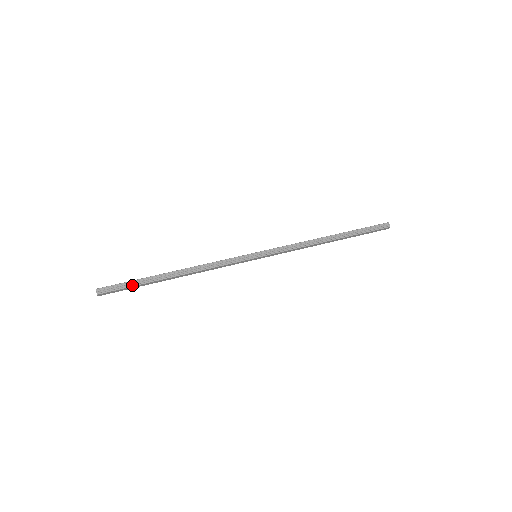
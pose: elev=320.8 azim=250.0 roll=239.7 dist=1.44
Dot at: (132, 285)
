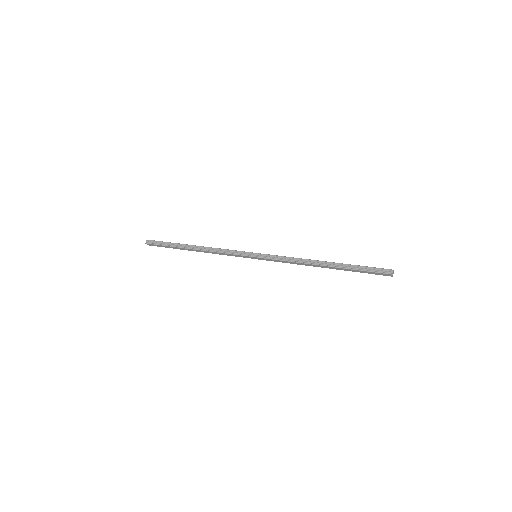
Dot at: (166, 245)
